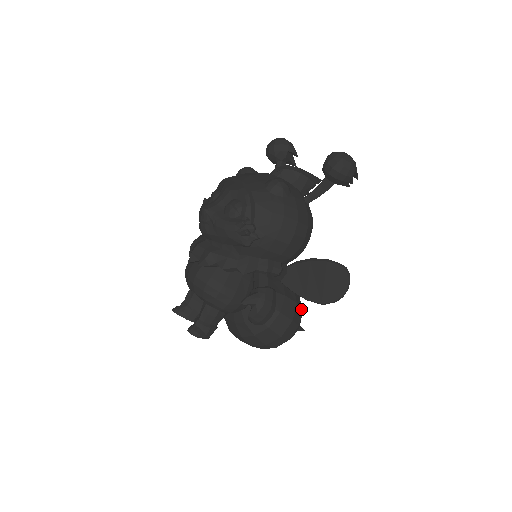
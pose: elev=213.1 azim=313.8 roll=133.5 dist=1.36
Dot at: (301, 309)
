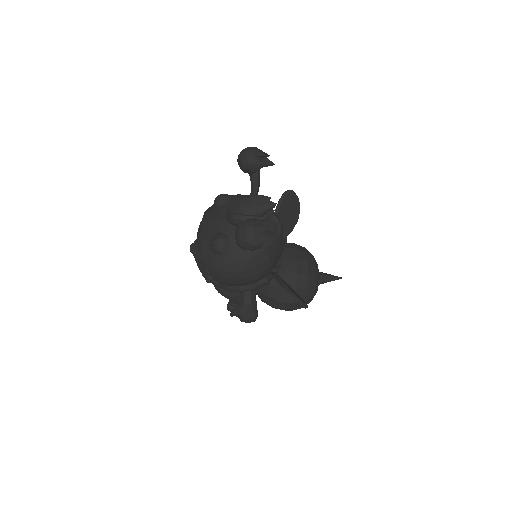
Dot at: (306, 289)
